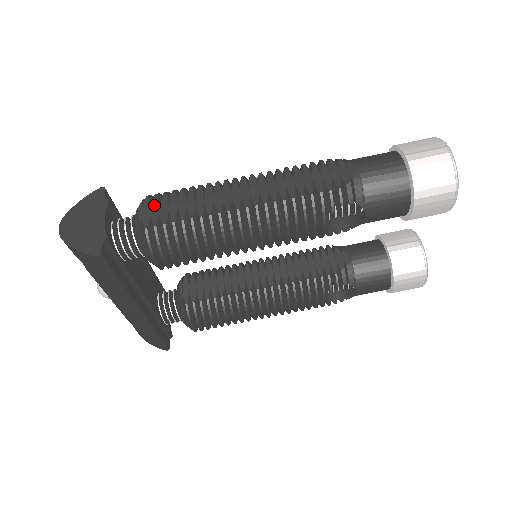
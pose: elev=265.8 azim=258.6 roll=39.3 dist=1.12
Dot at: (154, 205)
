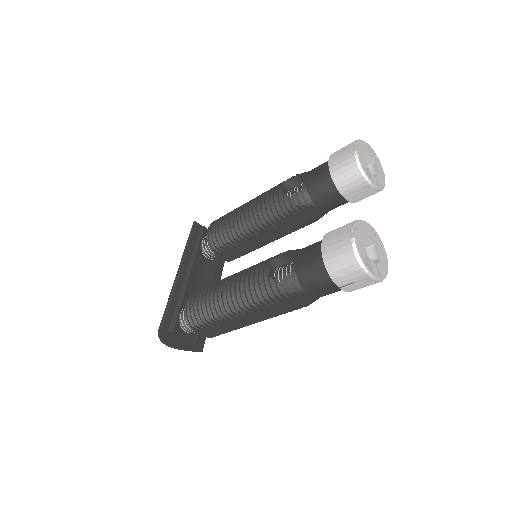
Dot at: (200, 330)
